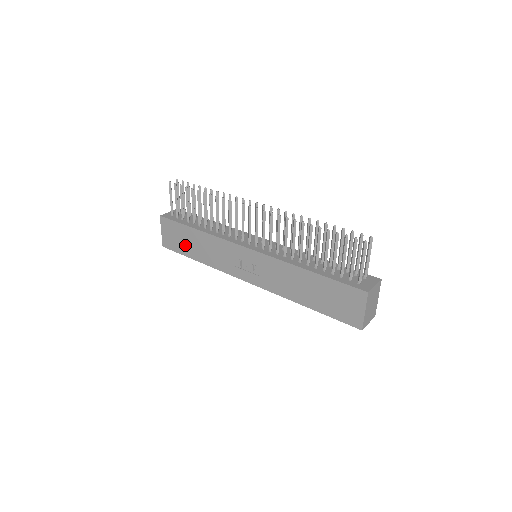
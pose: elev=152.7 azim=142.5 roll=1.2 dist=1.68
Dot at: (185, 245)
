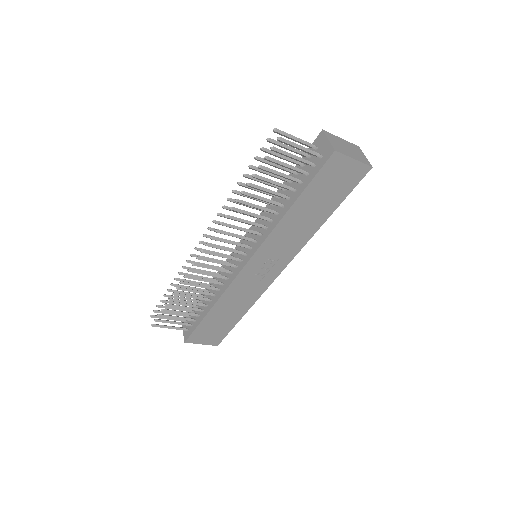
Dot at: (223, 325)
